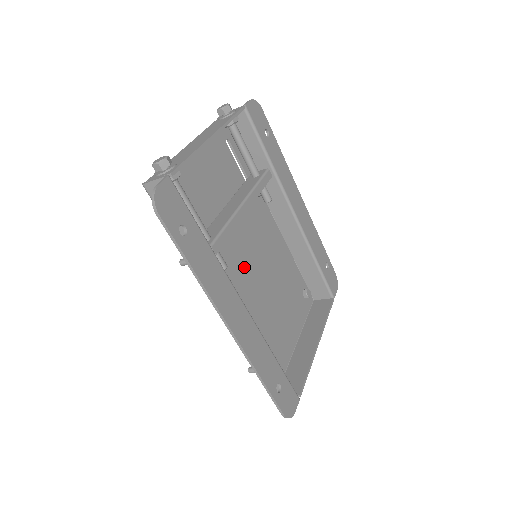
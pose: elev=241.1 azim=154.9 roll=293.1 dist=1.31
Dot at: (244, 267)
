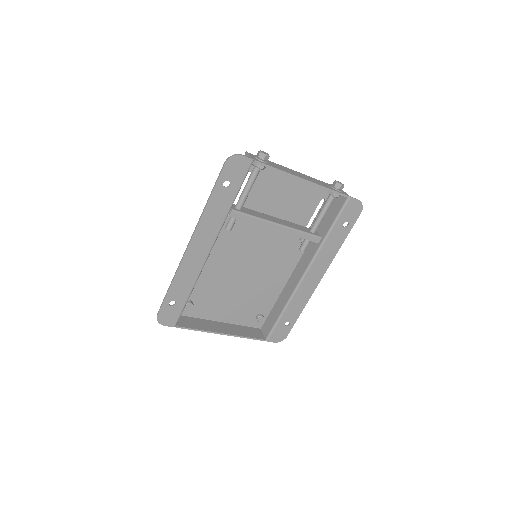
Dot at: (244, 250)
